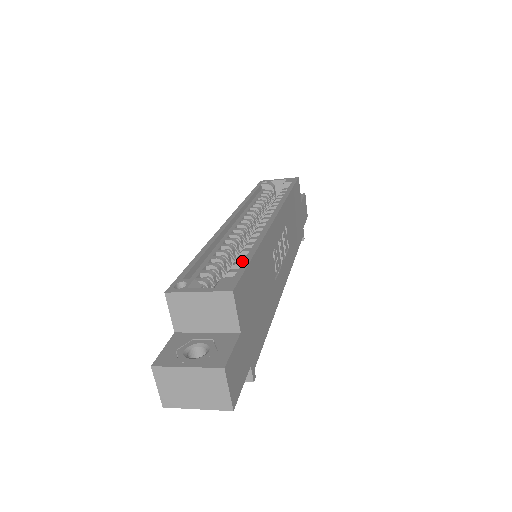
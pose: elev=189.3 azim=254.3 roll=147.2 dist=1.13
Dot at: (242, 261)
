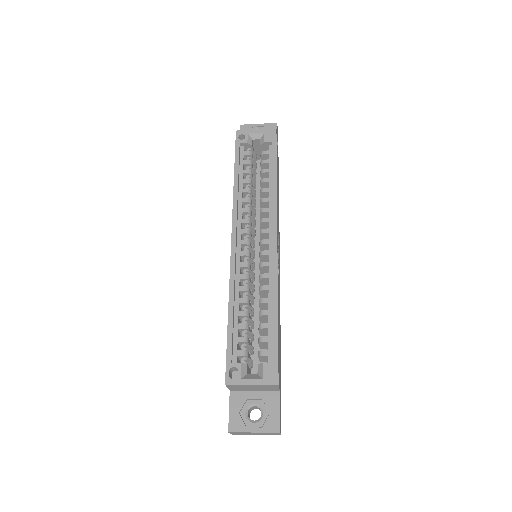
Dot at: (267, 323)
